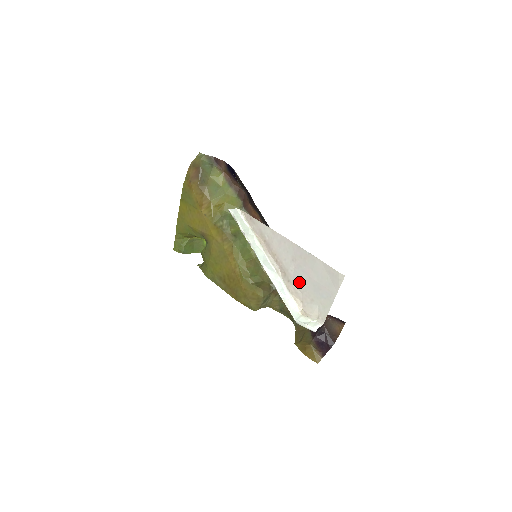
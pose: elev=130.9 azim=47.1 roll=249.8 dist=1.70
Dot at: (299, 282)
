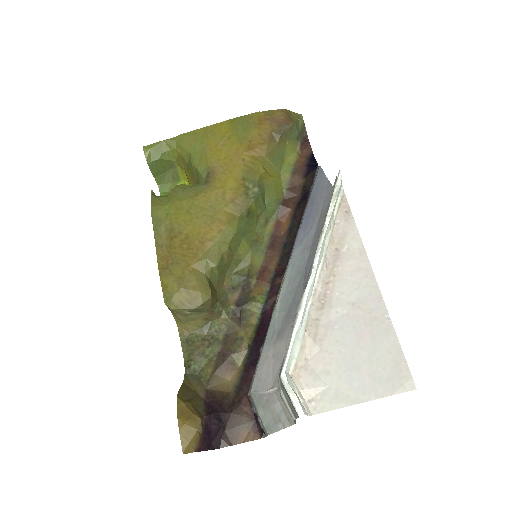
Dot at: (333, 334)
